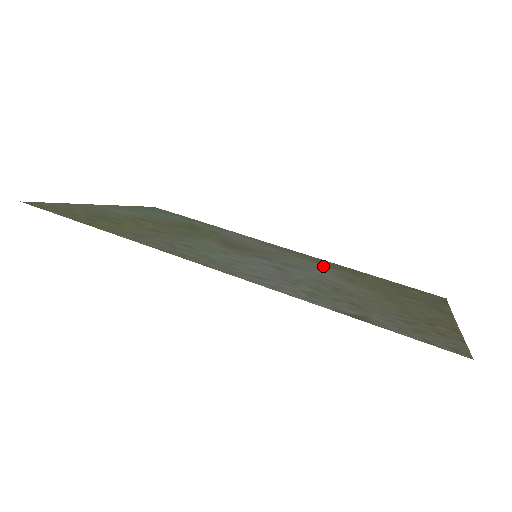
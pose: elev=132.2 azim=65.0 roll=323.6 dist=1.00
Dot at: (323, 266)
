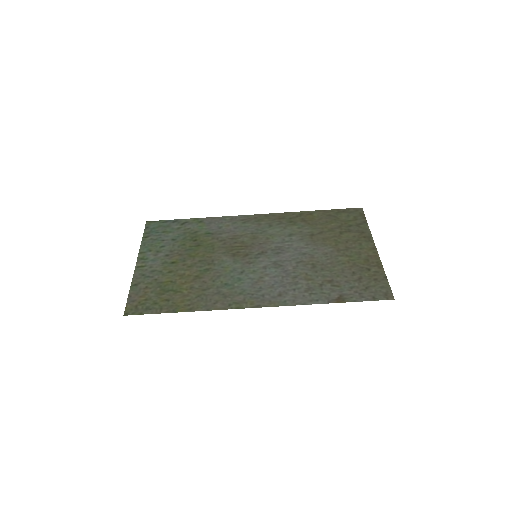
Dot at: (288, 227)
